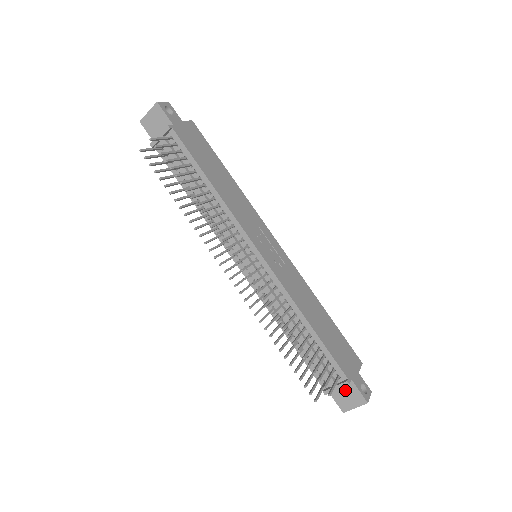
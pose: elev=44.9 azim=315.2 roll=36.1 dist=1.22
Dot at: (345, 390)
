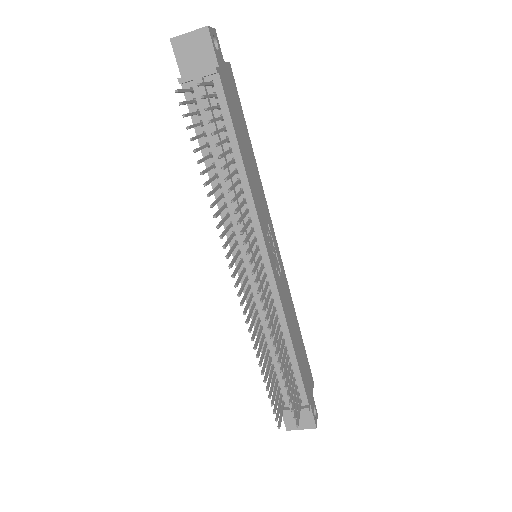
Dot at: occluded
